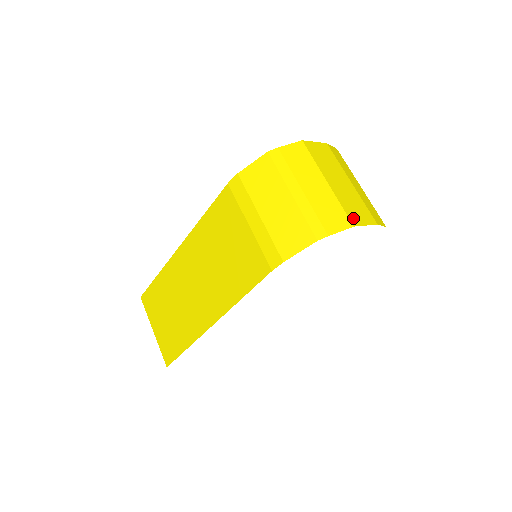
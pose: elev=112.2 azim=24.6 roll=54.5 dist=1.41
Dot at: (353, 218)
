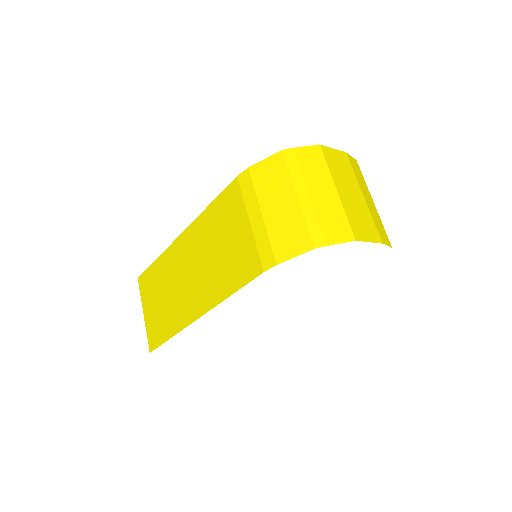
Dot at: (357, 232)
